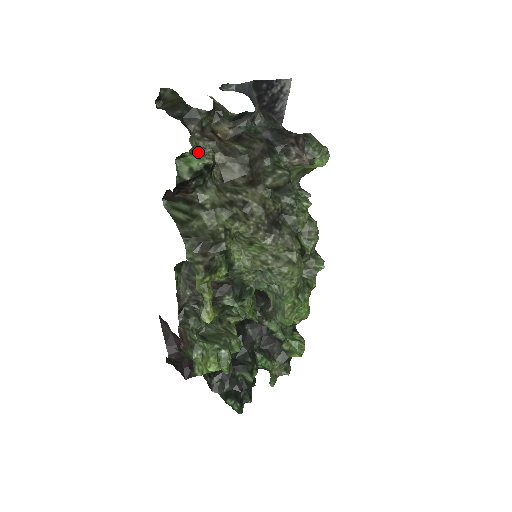
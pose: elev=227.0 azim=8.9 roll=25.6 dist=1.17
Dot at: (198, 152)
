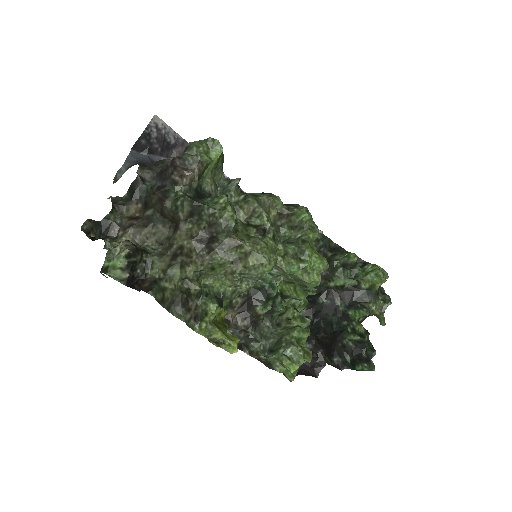
Dot at: (115, 253)
